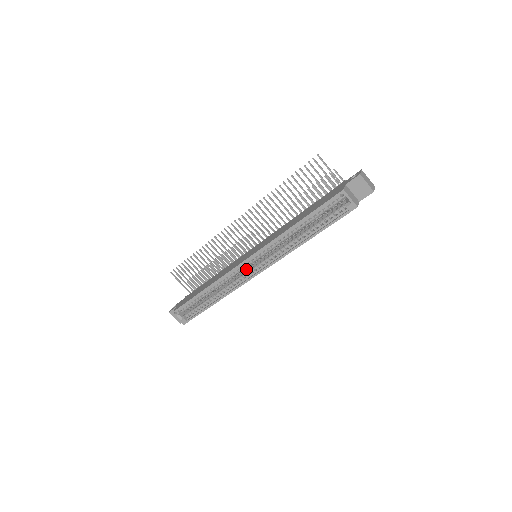
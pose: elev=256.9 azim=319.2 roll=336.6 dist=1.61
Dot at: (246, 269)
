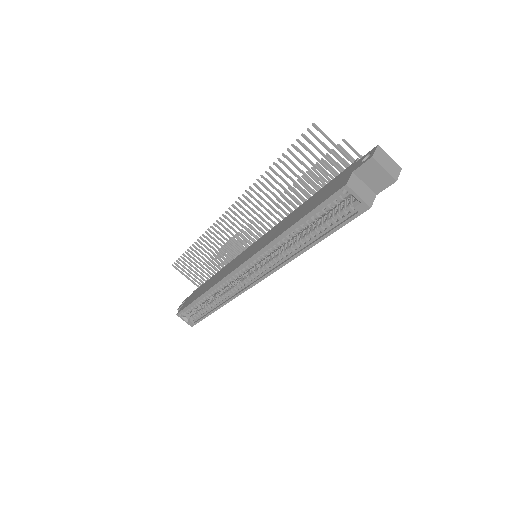
Dot at: (244, 274)
